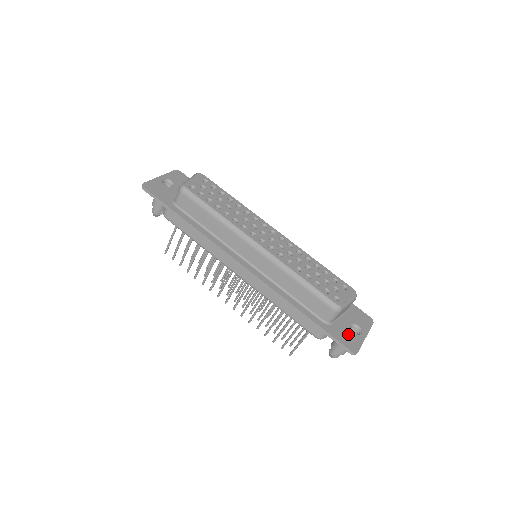
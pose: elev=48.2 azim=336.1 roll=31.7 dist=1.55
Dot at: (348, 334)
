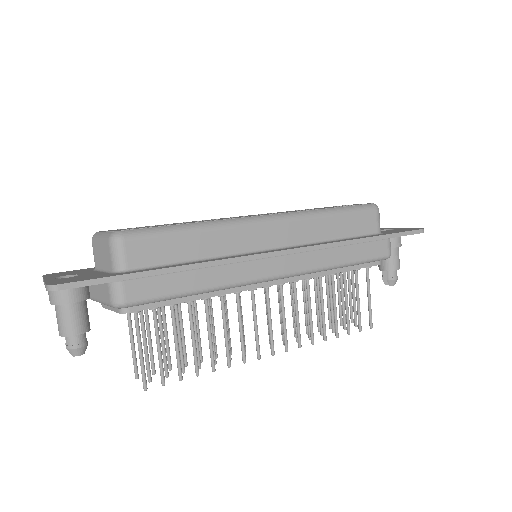
Dot at: (395, 230)
